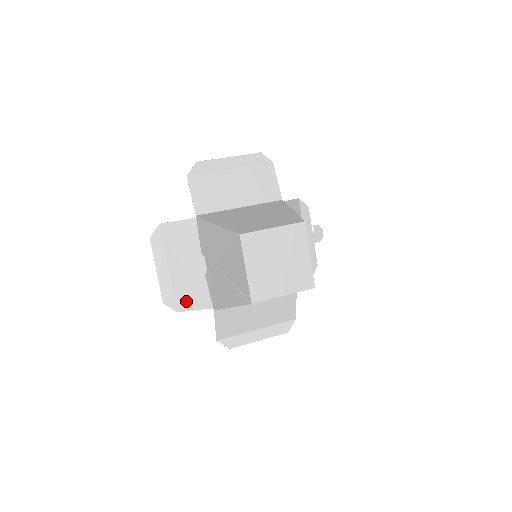
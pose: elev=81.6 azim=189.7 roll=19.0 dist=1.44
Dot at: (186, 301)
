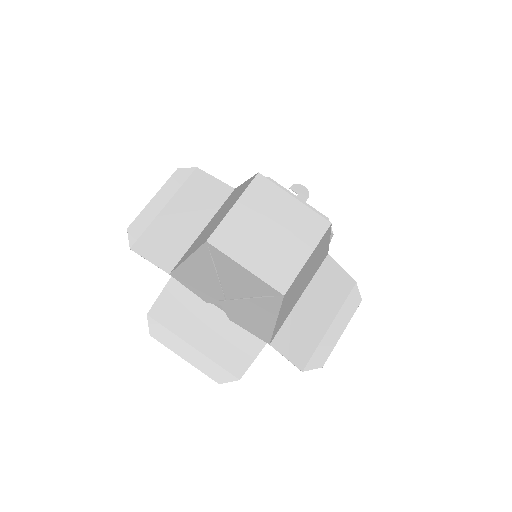
Dot at: (237, 361)
